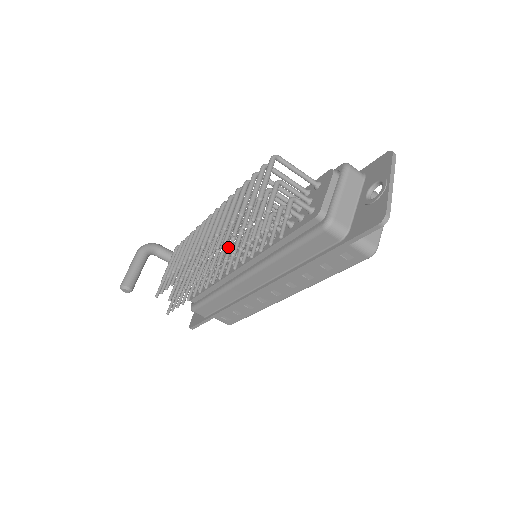
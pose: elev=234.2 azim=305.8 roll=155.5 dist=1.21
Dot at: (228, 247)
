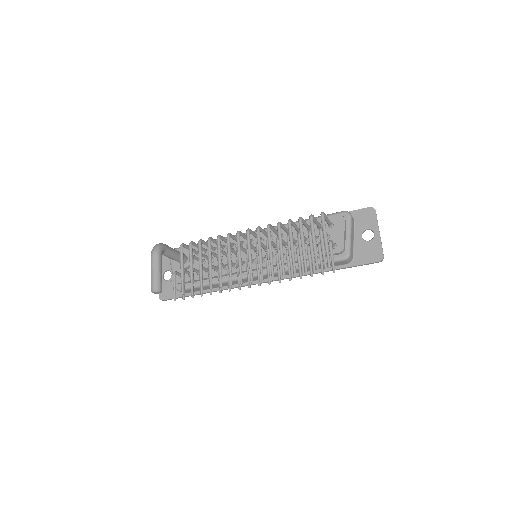
Dot at: (281, 270)
